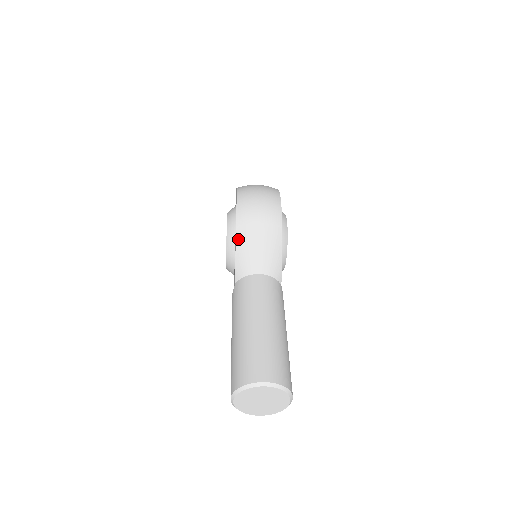
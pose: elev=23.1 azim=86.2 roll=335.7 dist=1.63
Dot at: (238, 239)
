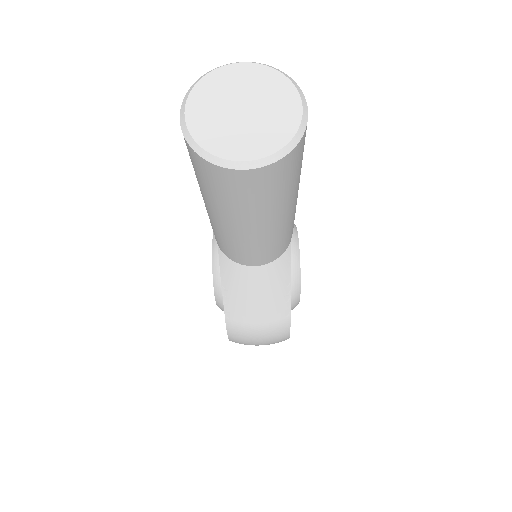
Dot at: occluded
